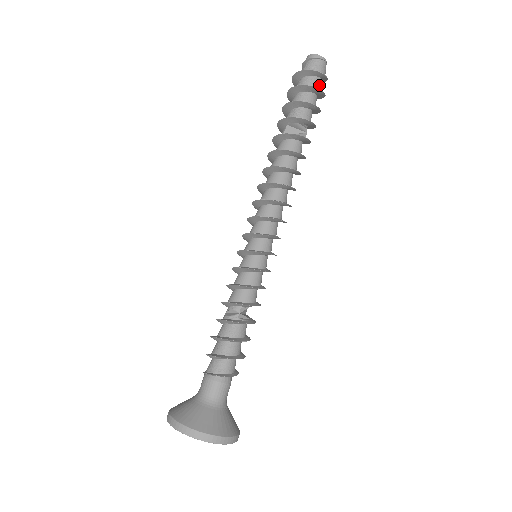
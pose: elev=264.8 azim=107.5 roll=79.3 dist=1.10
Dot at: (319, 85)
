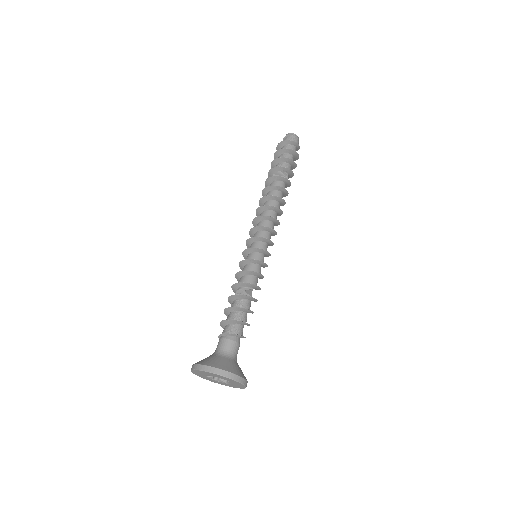
Dot at: (293, 149)
